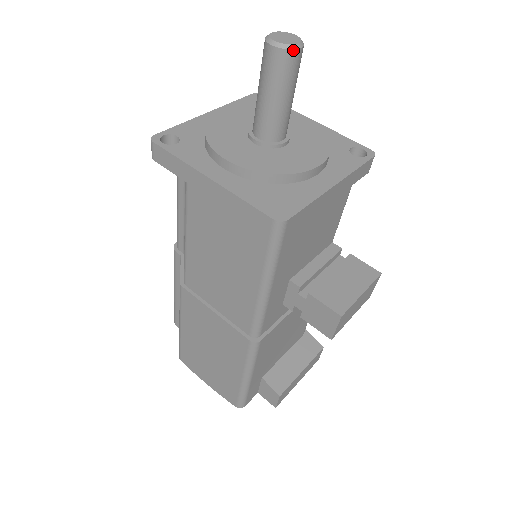
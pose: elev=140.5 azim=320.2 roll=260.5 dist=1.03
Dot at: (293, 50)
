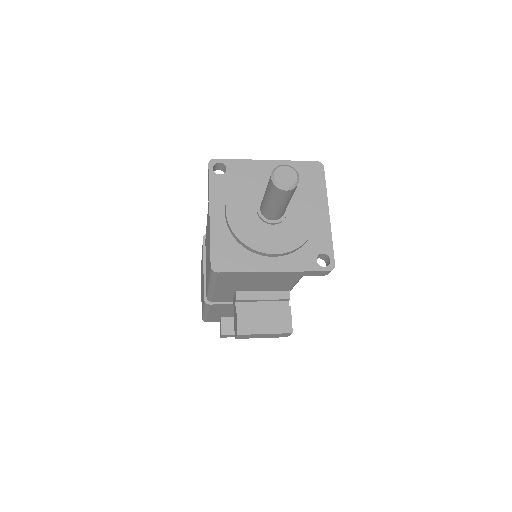
Dot at: (280, 189)
